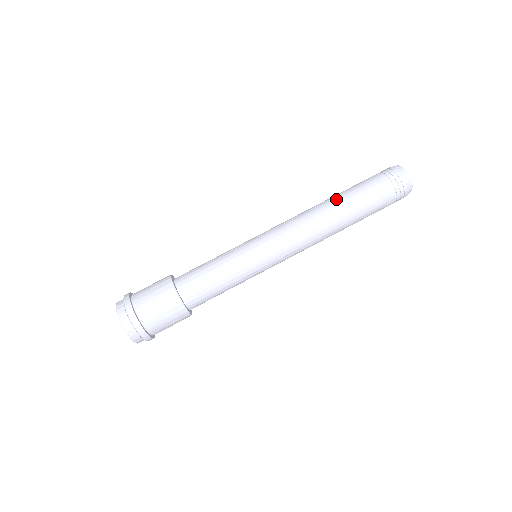
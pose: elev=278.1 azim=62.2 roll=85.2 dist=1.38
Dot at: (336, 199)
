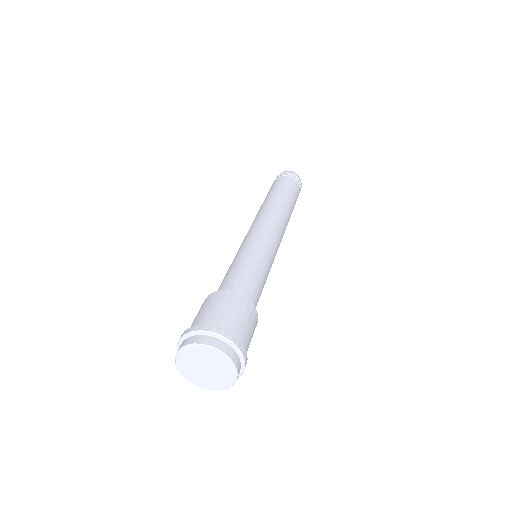
Dot at: (279, 195)
